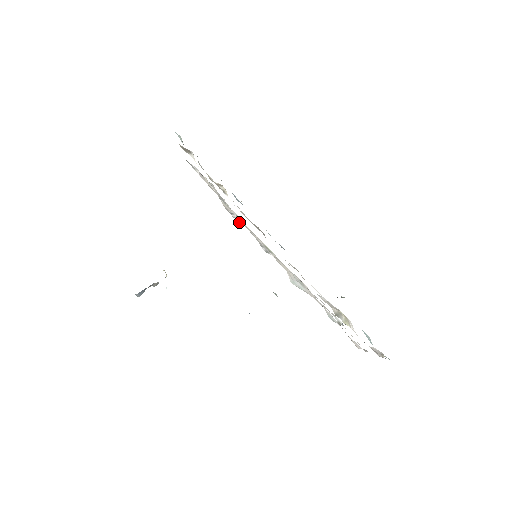
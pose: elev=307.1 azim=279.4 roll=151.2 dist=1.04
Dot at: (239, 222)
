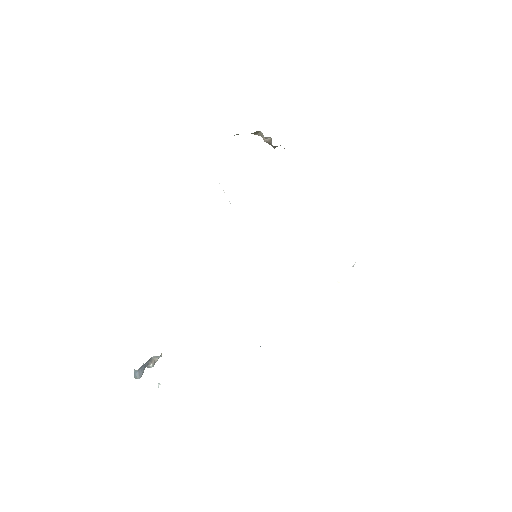
Dot at: occluded
